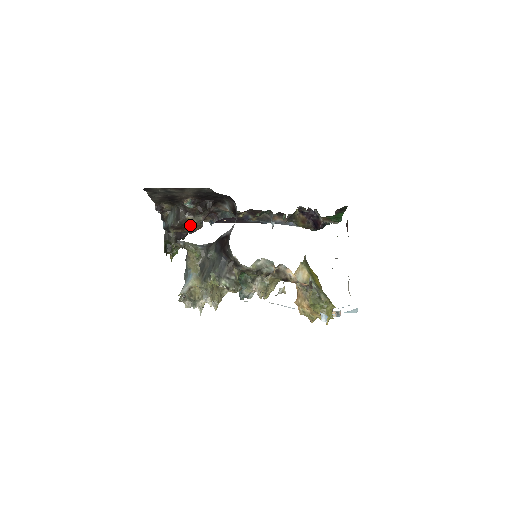
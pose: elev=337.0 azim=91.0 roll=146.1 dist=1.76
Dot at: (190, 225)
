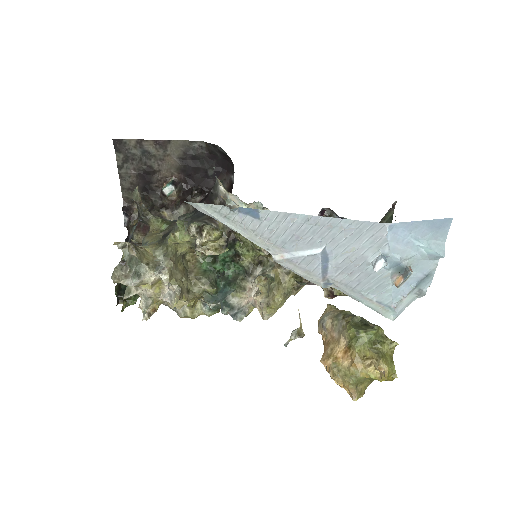
Dot at: occluded
